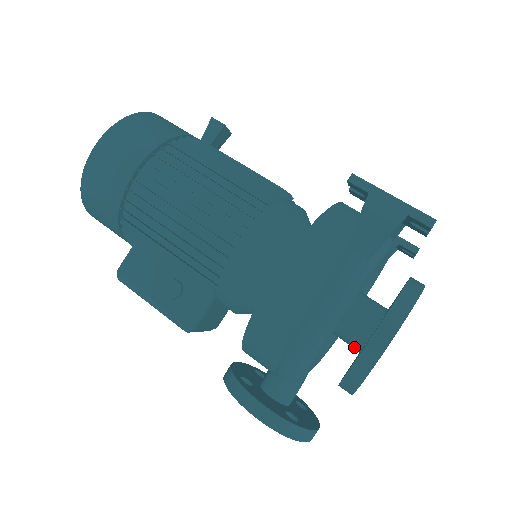
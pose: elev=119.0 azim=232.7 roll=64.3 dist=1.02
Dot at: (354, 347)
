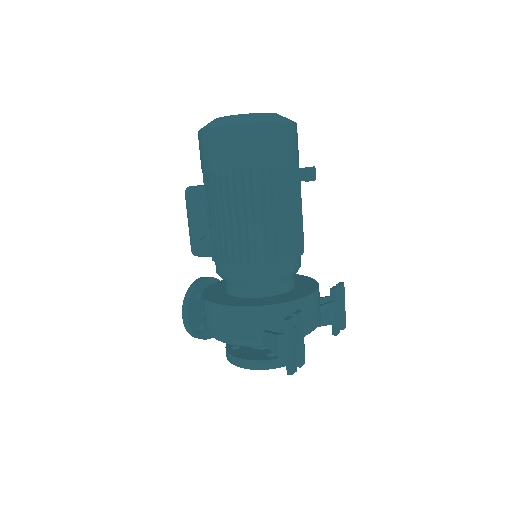
Dot at: occluded
